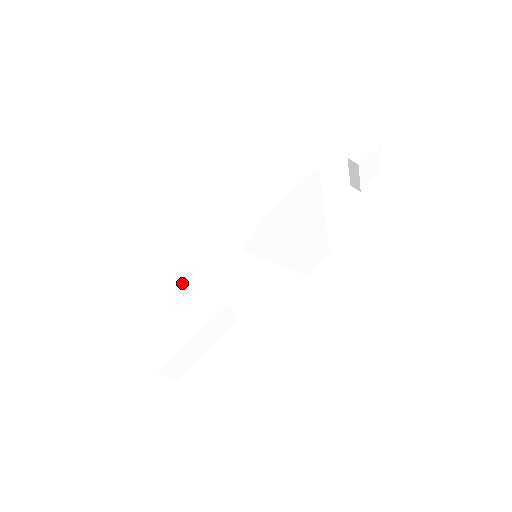
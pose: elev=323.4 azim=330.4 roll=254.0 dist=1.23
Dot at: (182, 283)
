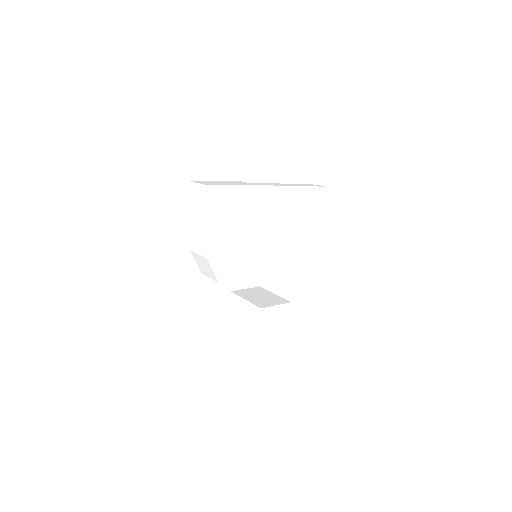
Dot at: (234, 308)
